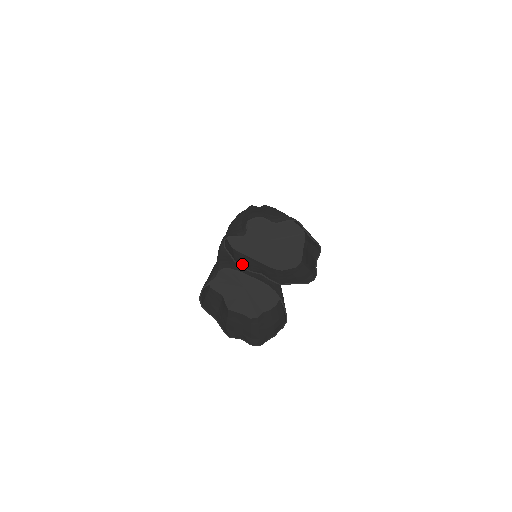
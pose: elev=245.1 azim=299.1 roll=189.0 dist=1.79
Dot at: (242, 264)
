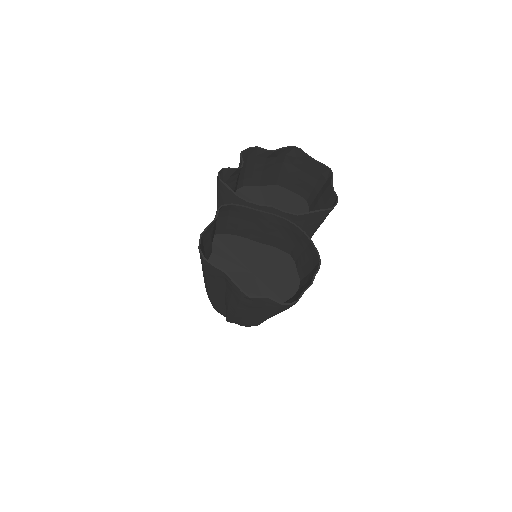
Dot at: occluded
